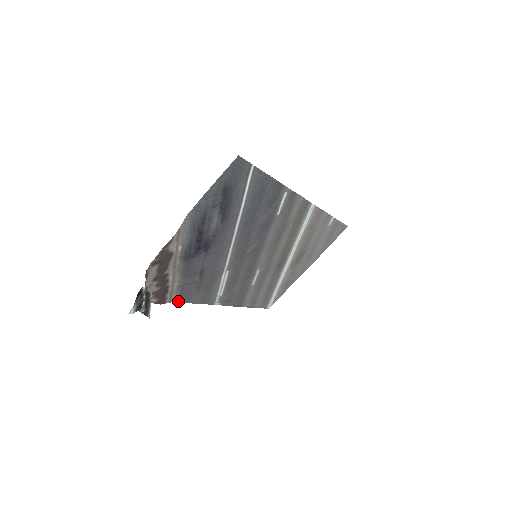
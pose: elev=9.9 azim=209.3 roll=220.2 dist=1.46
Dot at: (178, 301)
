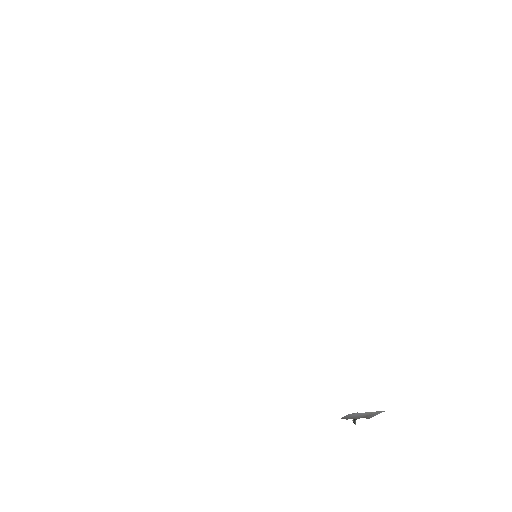
Dot at: occluded
